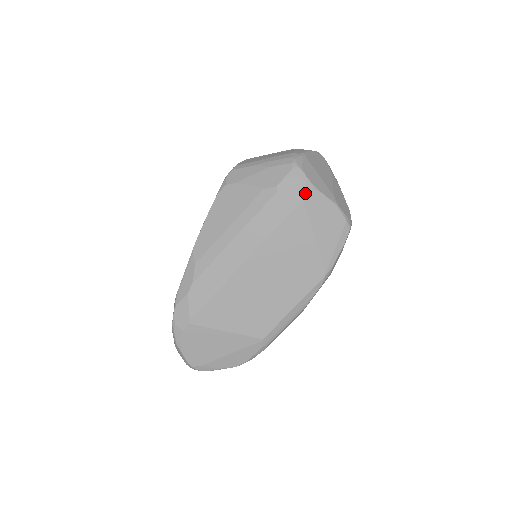
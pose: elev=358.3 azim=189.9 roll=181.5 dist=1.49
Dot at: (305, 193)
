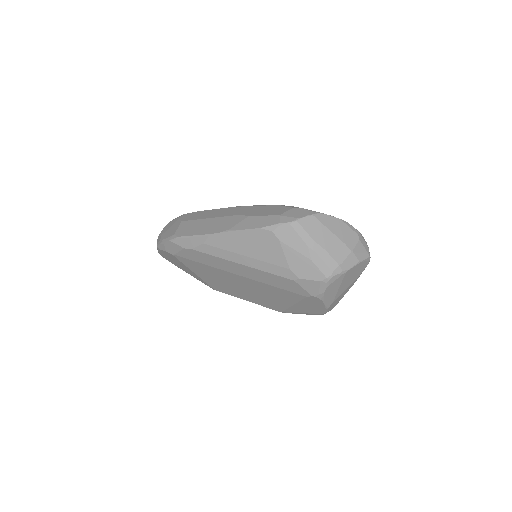
Dot at: (312, 297)
